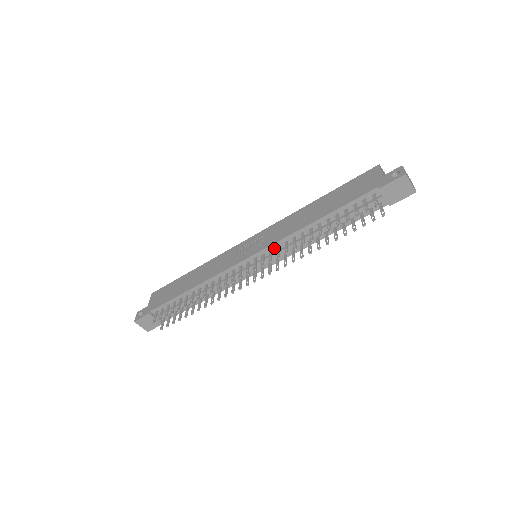
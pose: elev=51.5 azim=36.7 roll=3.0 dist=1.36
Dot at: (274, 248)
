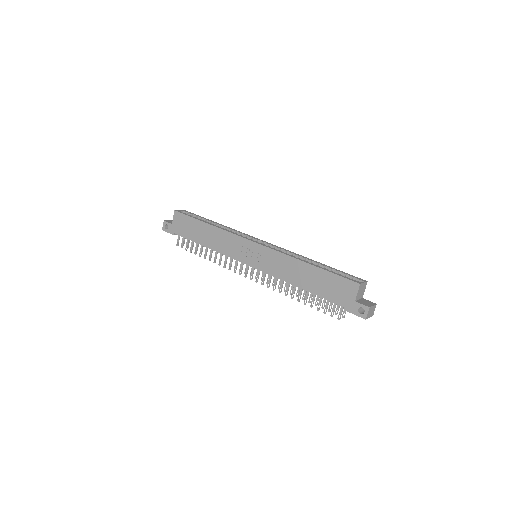
Dot at: (268, 273)
